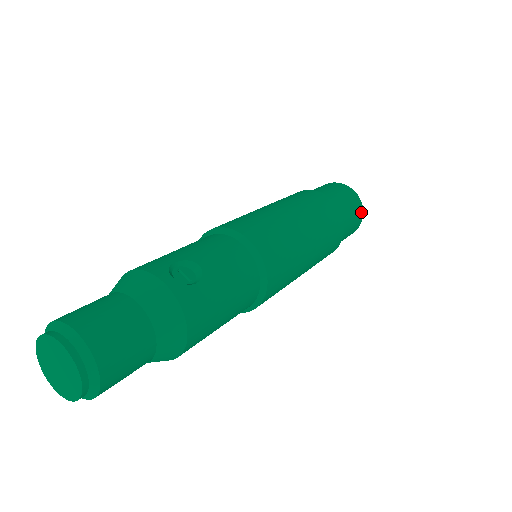
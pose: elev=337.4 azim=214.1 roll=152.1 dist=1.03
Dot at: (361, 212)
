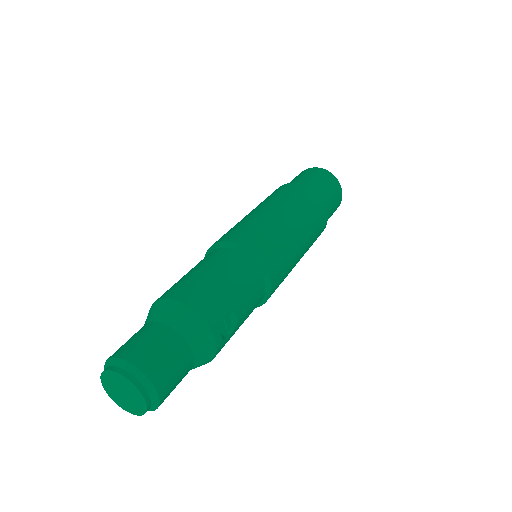
Dot at: occluded
